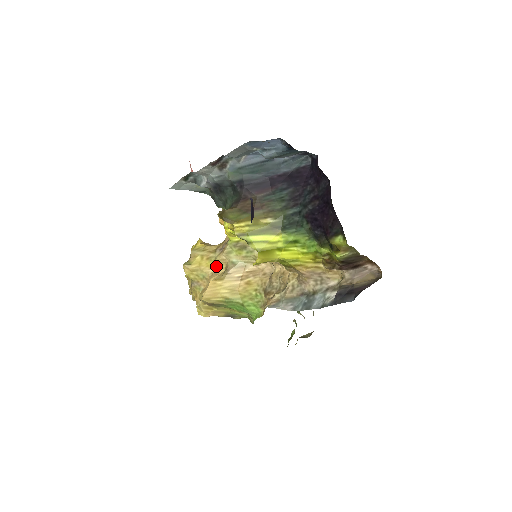
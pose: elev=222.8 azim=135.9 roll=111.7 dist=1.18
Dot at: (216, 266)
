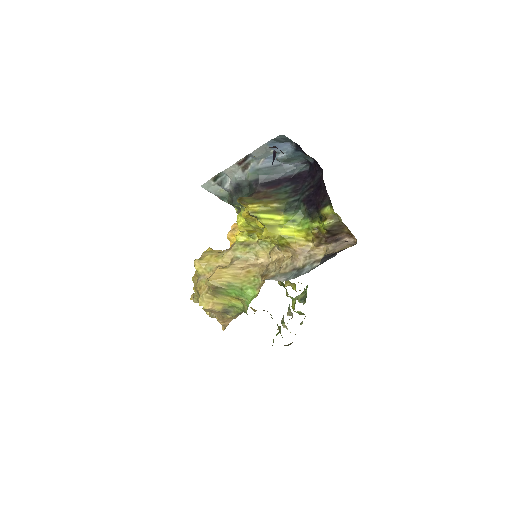
Dot at: (222, 261)
